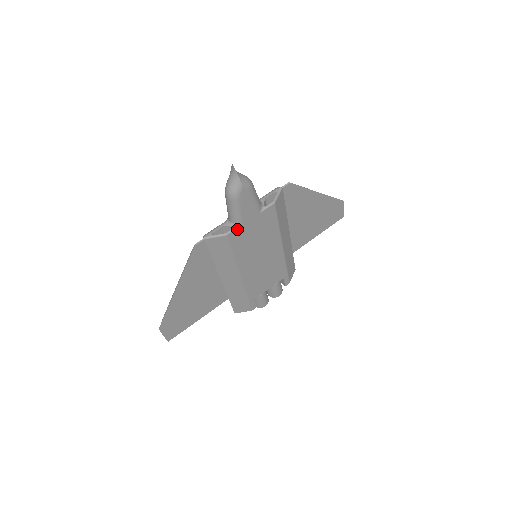
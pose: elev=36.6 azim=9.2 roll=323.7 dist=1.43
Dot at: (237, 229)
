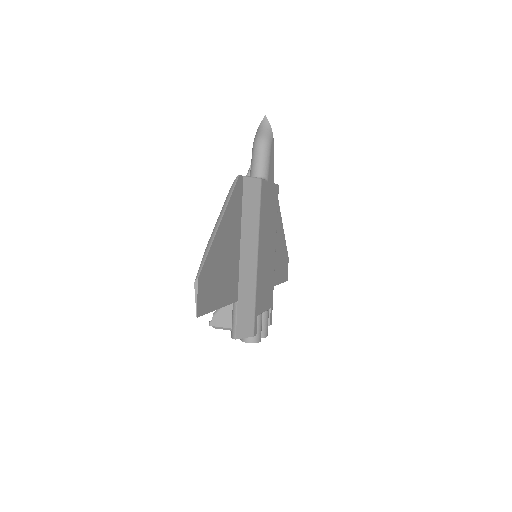
Dot at: (265, 182)
